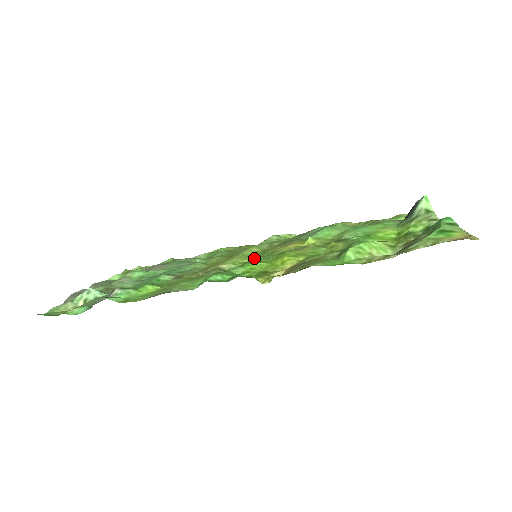
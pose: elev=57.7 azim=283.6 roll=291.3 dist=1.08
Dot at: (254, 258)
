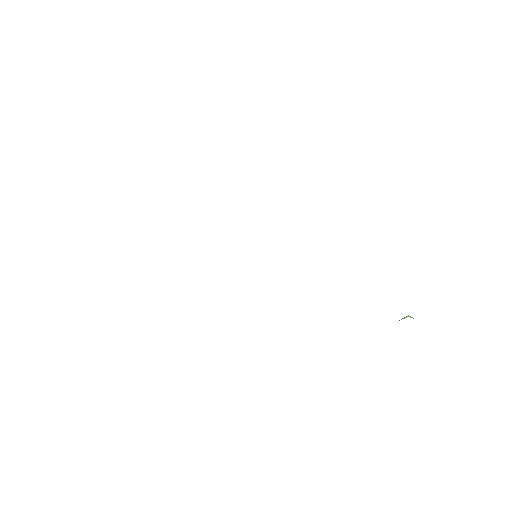
Dot at: occluded
